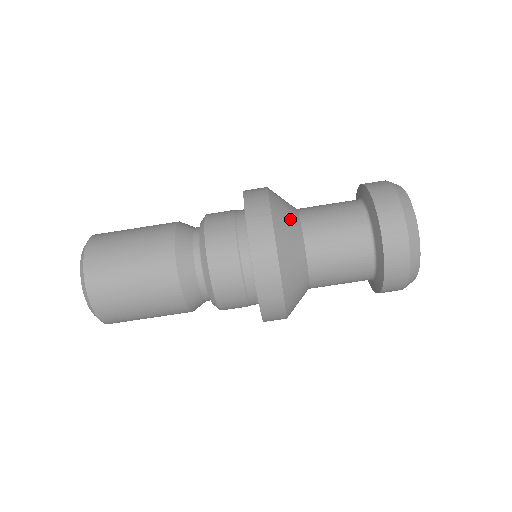
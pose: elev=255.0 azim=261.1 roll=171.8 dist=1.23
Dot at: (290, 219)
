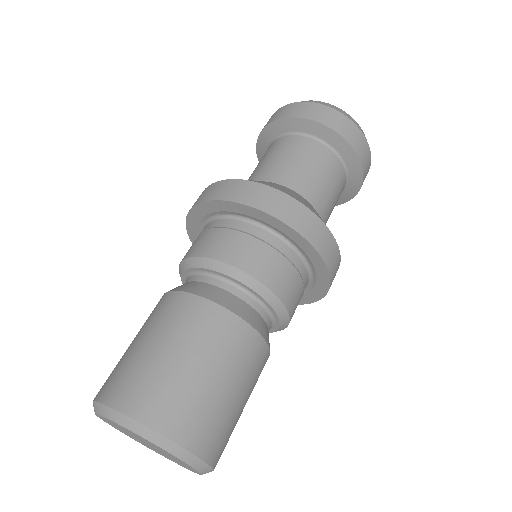
Dot at: occluded
